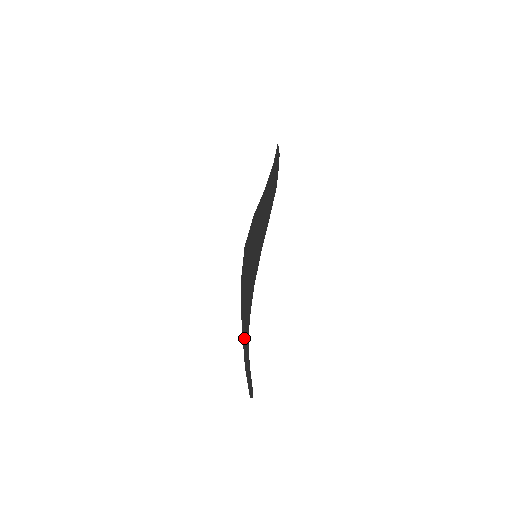
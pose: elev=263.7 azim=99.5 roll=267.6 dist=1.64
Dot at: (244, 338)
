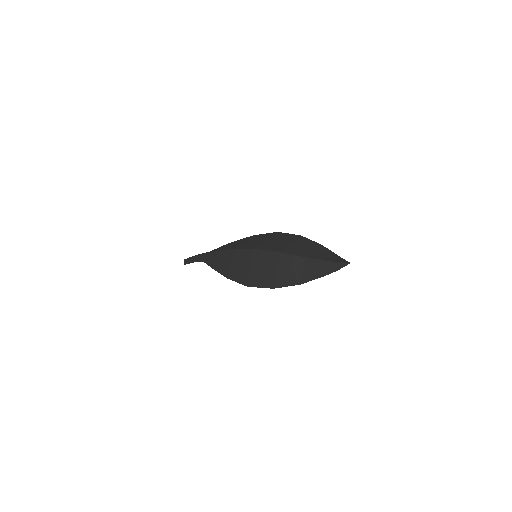
Dot at: (205, 256)
